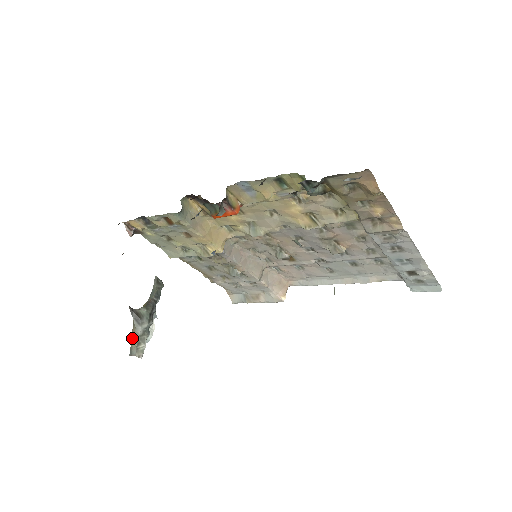
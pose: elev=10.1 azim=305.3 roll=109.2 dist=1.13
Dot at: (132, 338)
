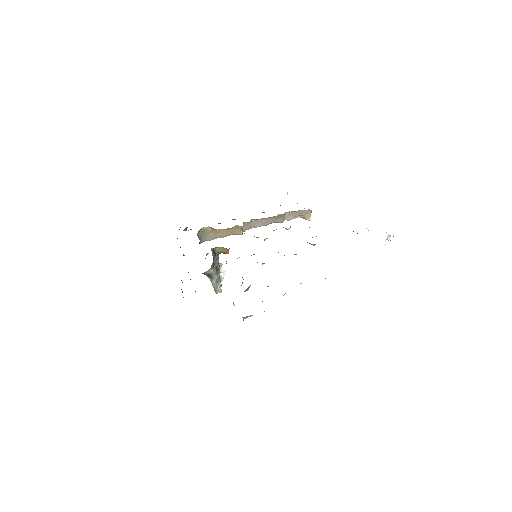
Dot at: (212, 285)
